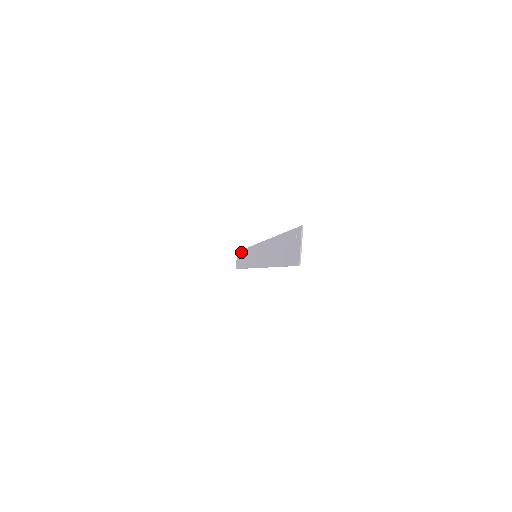
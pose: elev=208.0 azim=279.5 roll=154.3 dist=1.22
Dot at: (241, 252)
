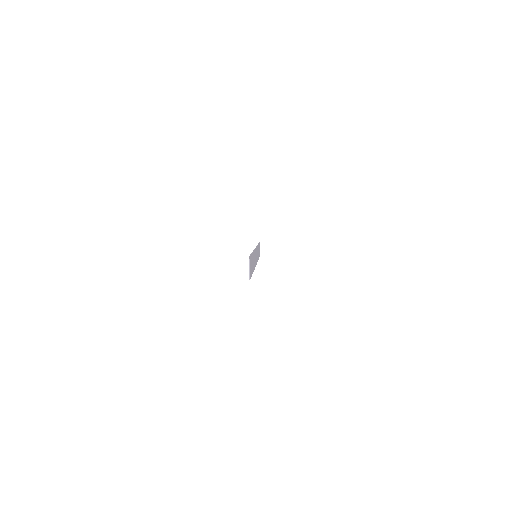
Dot at: occluded
